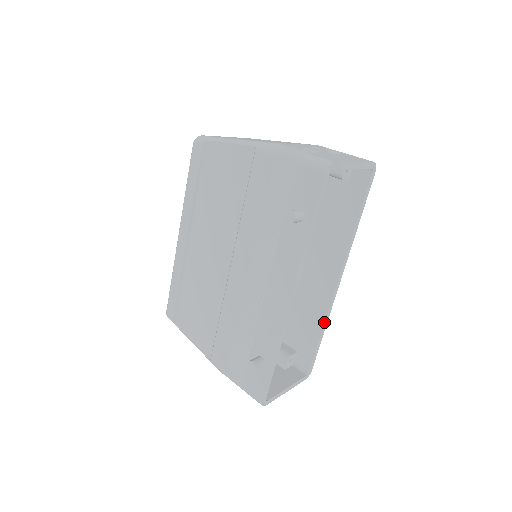
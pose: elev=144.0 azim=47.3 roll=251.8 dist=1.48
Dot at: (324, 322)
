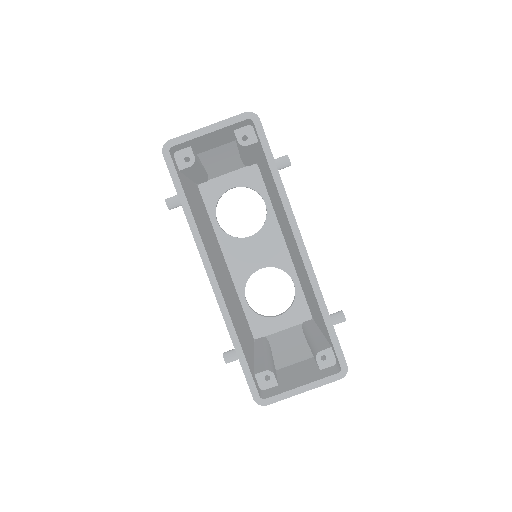
Dot at: (316, 299)
